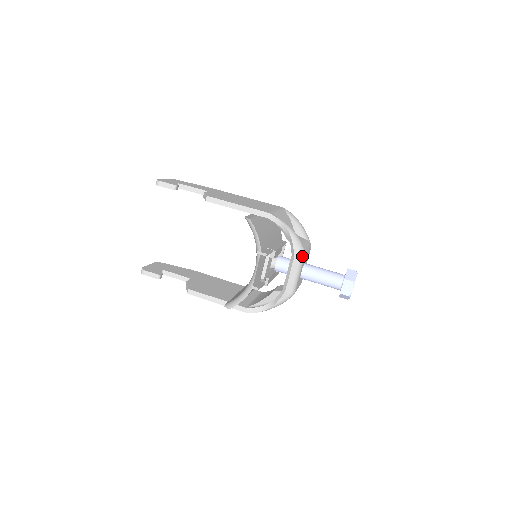
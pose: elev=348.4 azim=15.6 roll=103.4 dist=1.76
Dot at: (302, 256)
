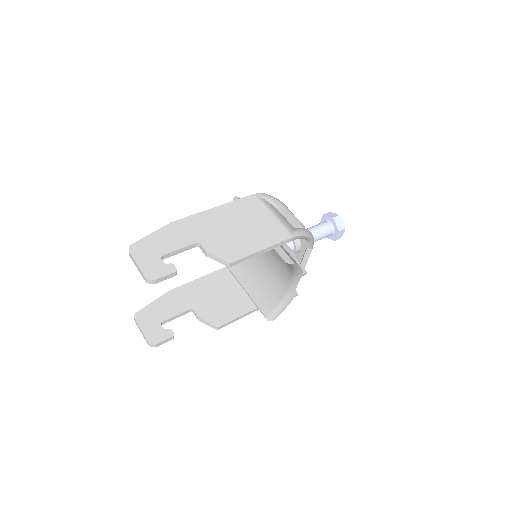
Dot at: occluded
